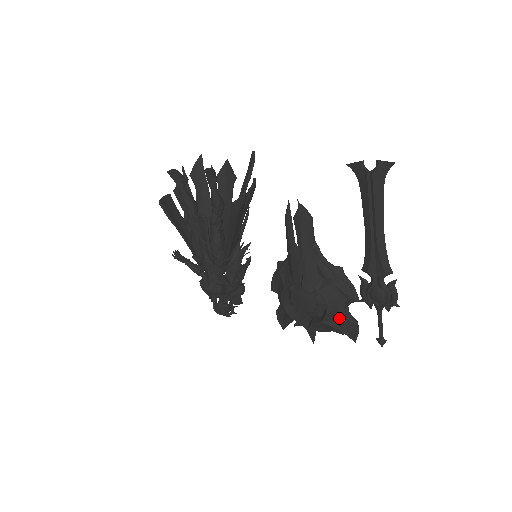
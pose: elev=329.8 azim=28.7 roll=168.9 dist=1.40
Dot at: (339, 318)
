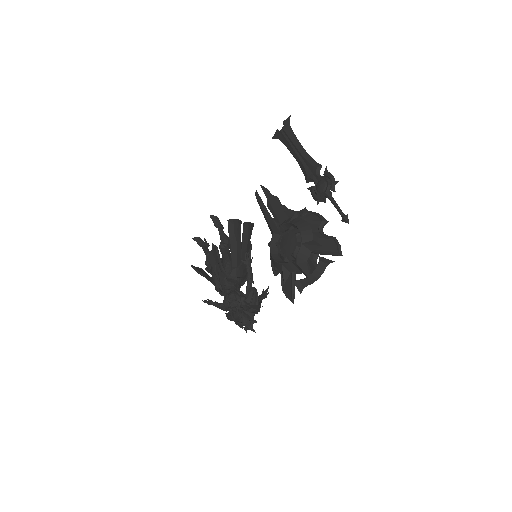
Dot at: (319, 242)
